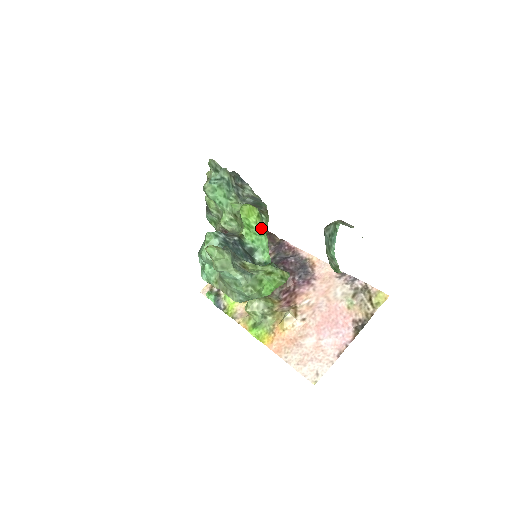
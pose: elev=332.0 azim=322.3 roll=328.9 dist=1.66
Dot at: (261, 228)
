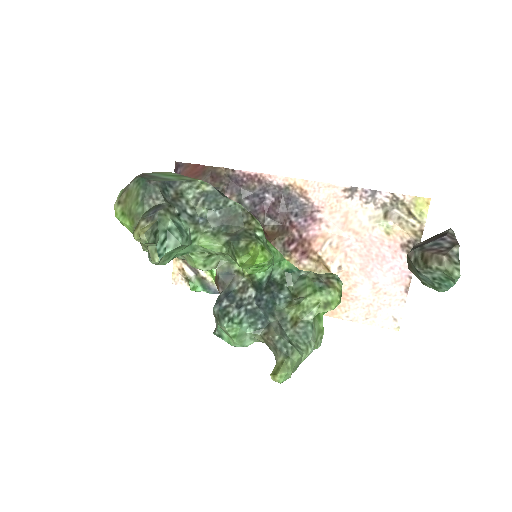
Dot at: (270, 254)
